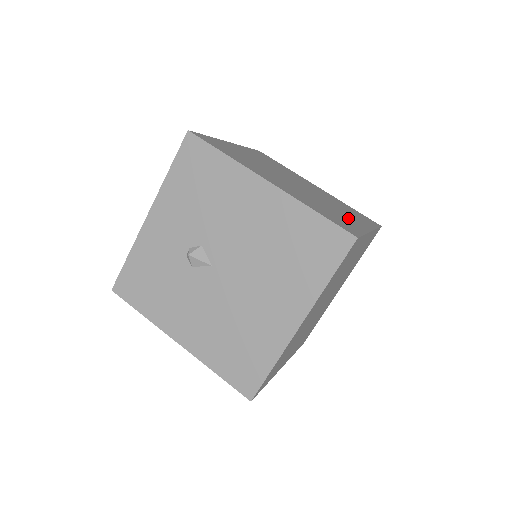
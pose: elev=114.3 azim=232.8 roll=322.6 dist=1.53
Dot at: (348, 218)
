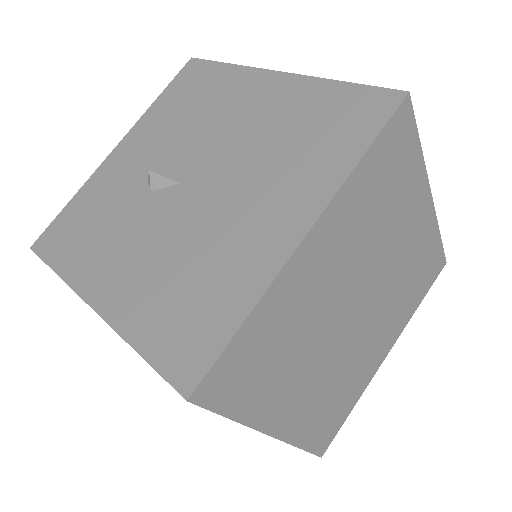
Dot at: occluded
